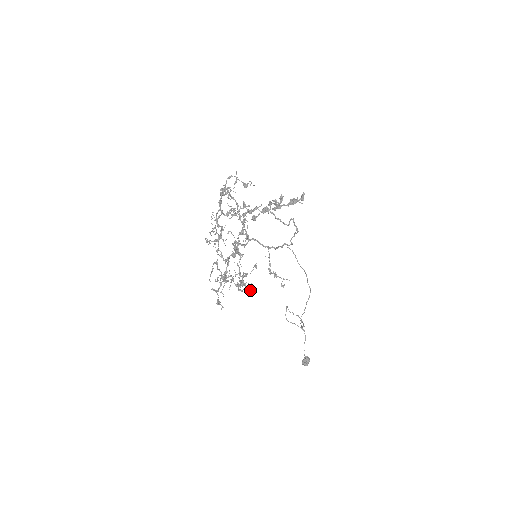
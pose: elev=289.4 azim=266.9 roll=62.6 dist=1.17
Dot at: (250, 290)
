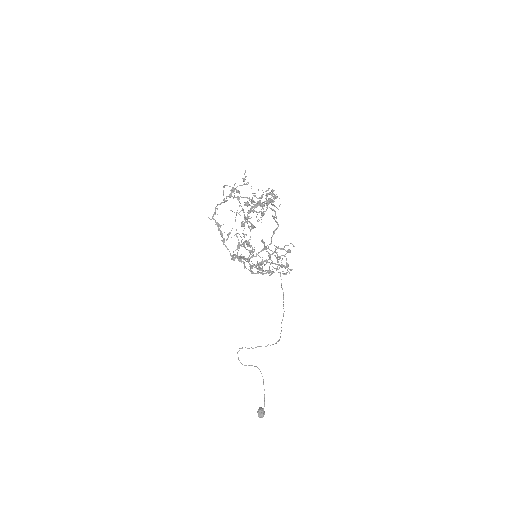
Dot at: (285, 266)
